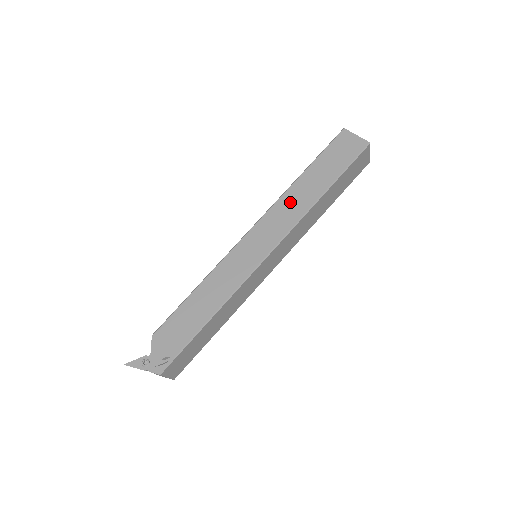
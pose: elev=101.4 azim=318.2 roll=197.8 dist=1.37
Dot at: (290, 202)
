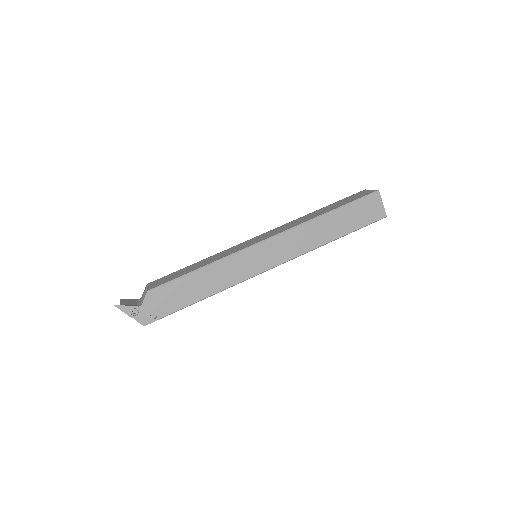
Dot at: (307, 233)
